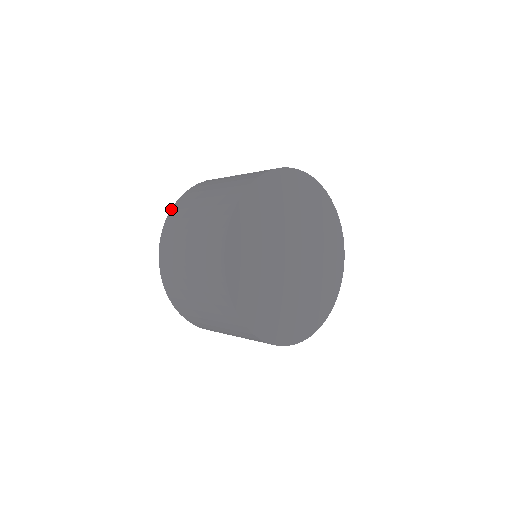
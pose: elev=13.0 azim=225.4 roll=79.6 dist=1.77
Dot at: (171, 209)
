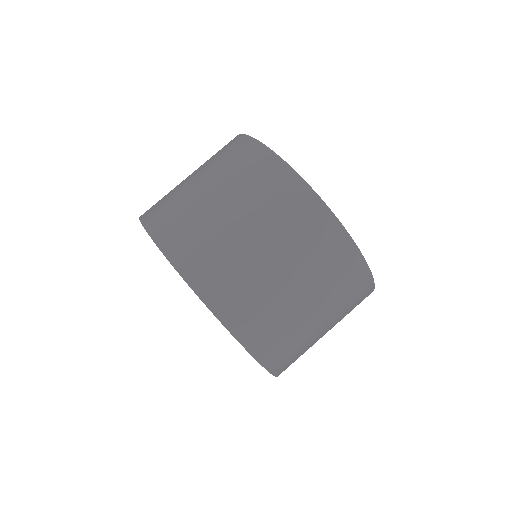
Dot at: occluded
